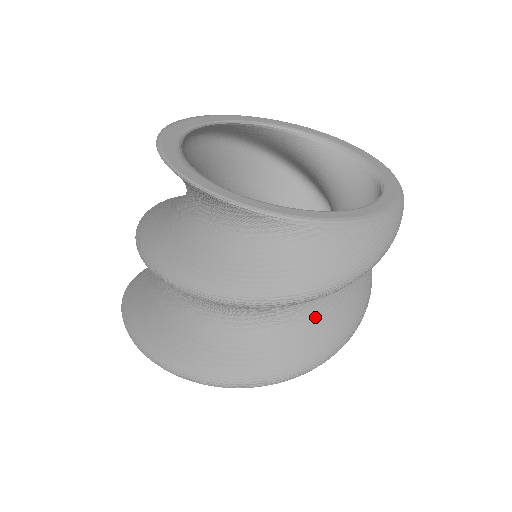
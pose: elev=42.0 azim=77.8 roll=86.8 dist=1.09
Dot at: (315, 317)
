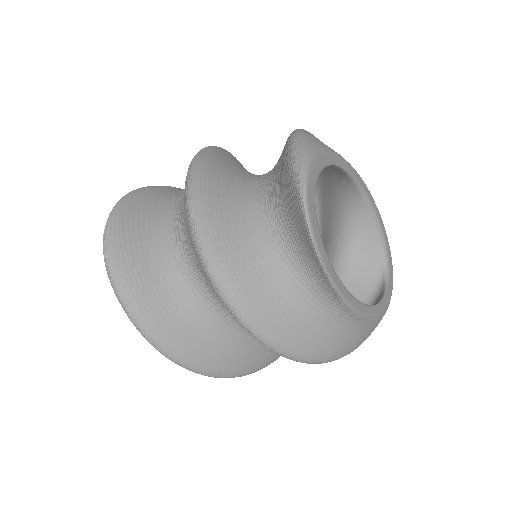
Dot at: occluded
